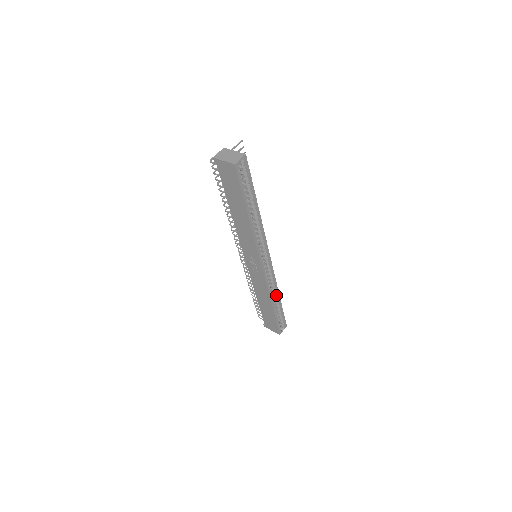
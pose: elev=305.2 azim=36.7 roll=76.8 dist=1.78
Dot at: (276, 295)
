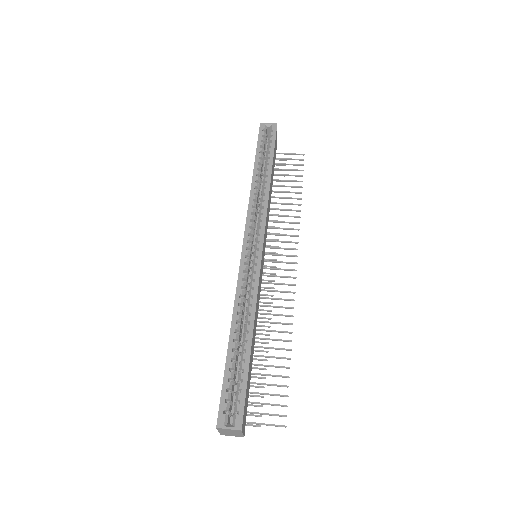
Dot at: (249, 325)
